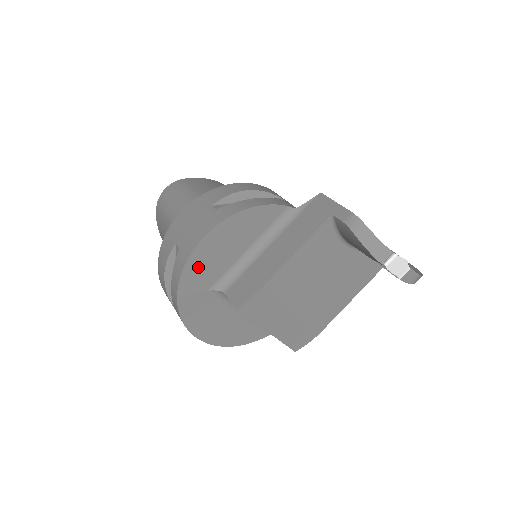
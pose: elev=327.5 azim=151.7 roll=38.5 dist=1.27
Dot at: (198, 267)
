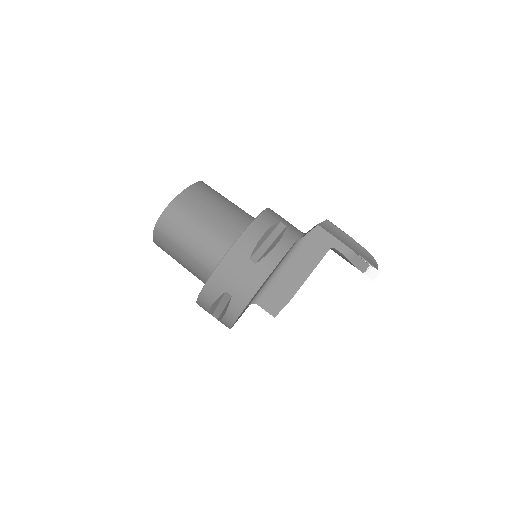
Dot at: occluded
